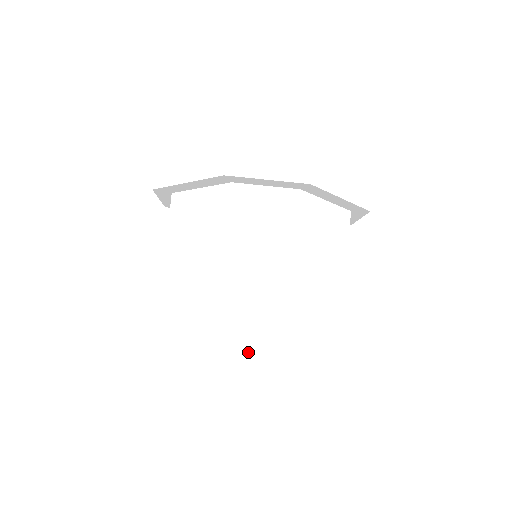
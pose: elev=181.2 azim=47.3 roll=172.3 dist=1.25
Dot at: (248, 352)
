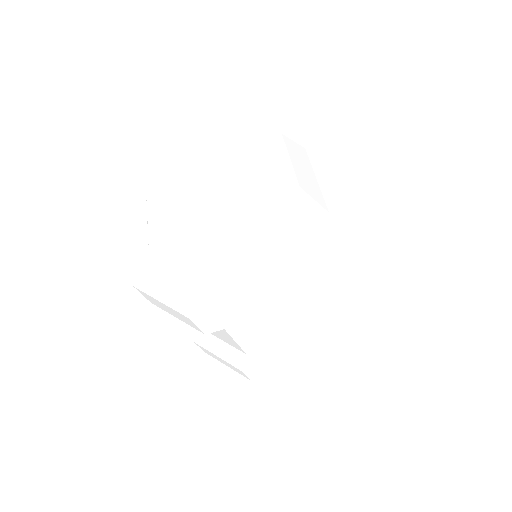
Dot at: occluded
